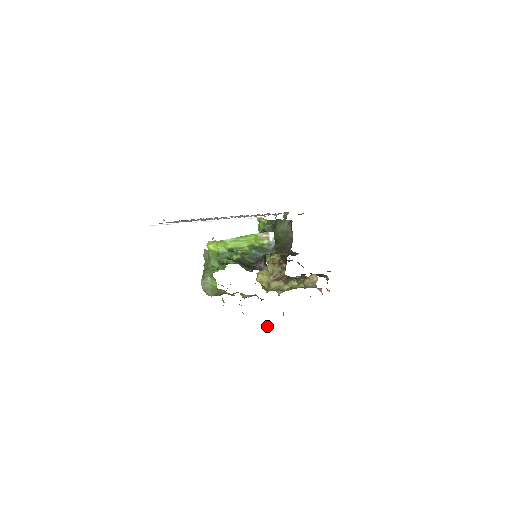
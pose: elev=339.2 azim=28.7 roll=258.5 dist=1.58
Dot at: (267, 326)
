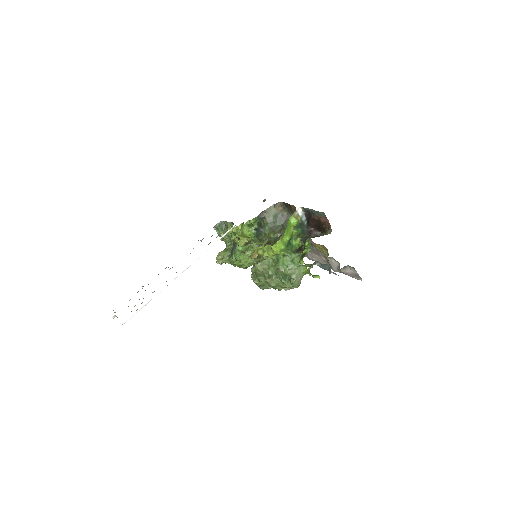
Dot at: (344, 270)
